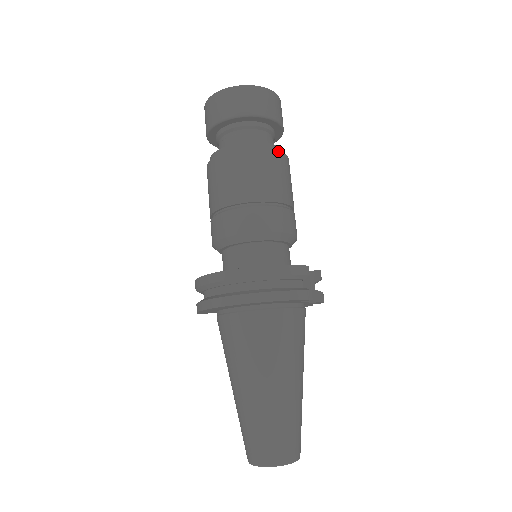
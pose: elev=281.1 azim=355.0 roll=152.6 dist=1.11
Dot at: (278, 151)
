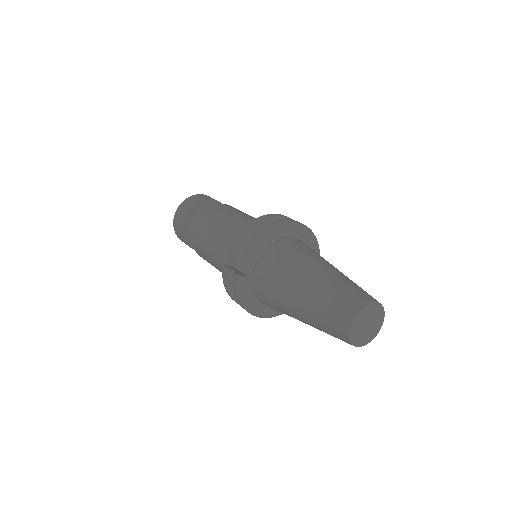
Dot at: occluded
